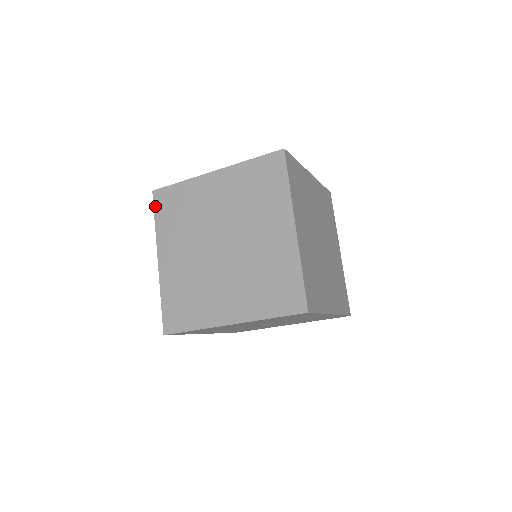
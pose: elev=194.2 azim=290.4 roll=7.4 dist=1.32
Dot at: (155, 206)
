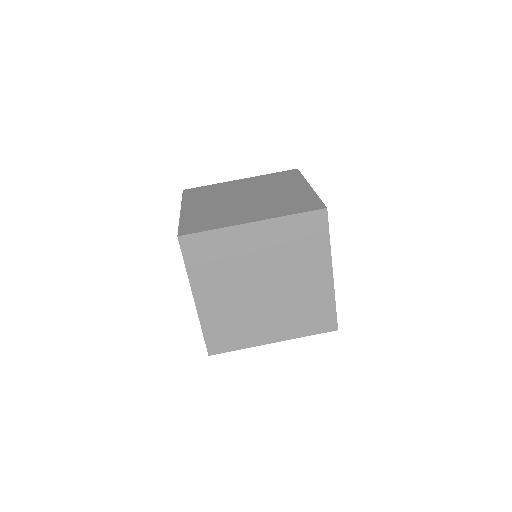
Dot at: (184, 194)
